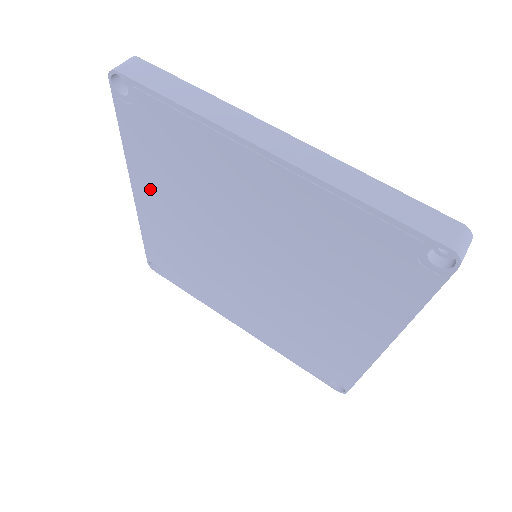
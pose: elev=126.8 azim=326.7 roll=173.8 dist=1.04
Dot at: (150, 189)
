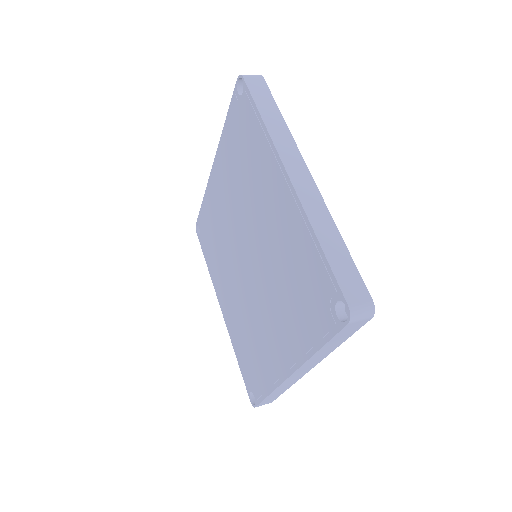
Dot at: (222, 167)
